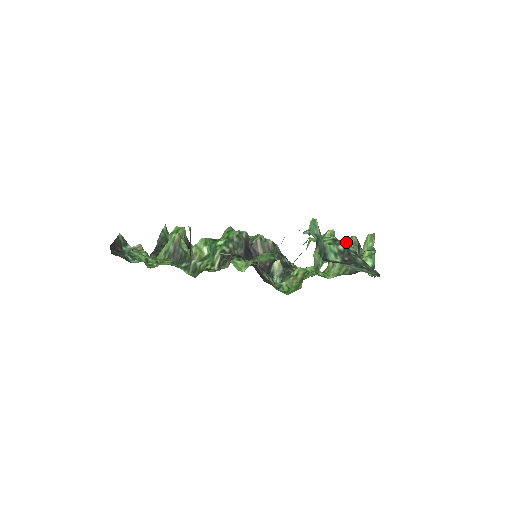
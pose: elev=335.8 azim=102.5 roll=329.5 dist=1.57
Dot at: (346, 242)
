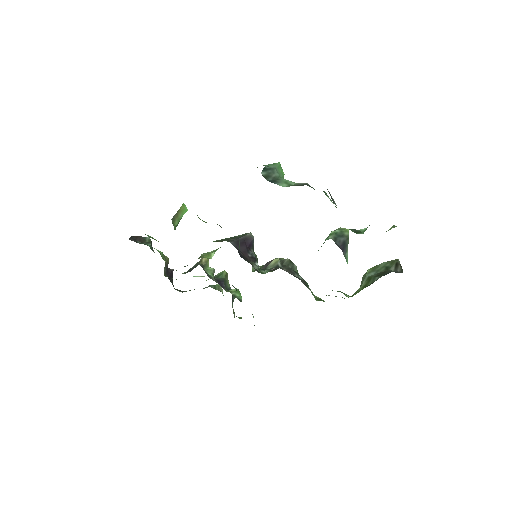
Dot at: (381, 263)
